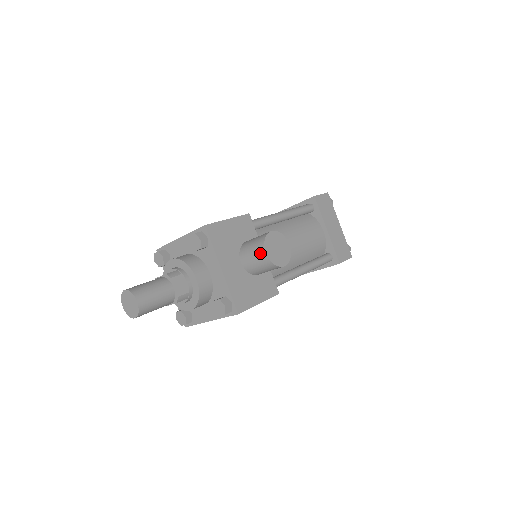
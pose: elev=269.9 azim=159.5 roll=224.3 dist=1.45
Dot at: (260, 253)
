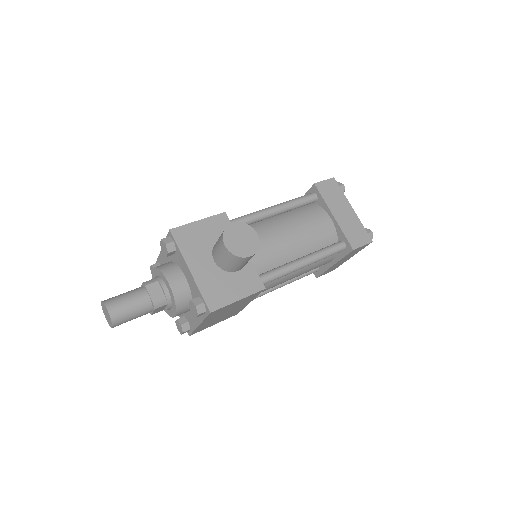
Dot at: (222, 247)
